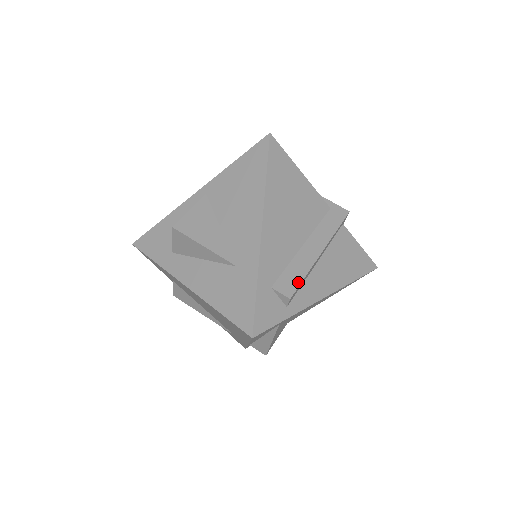
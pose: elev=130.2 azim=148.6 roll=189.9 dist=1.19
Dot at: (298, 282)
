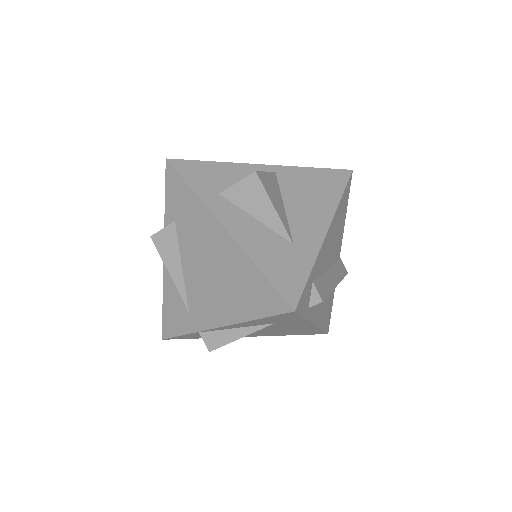
Dot at: (327, 293)
